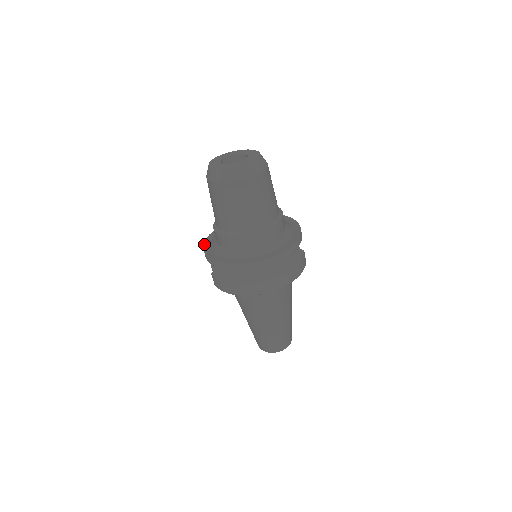
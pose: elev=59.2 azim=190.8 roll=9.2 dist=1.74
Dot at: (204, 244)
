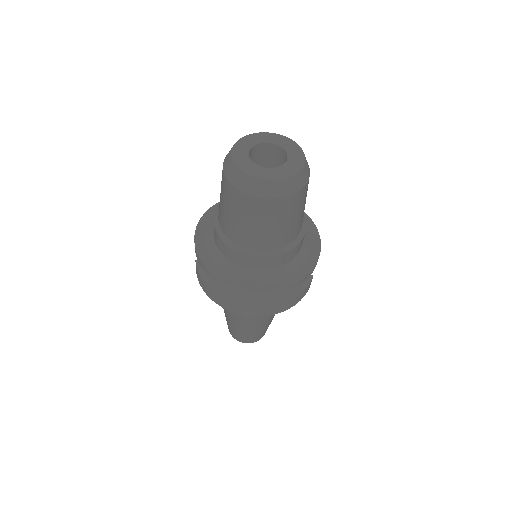
Dot at: (199, 222)
